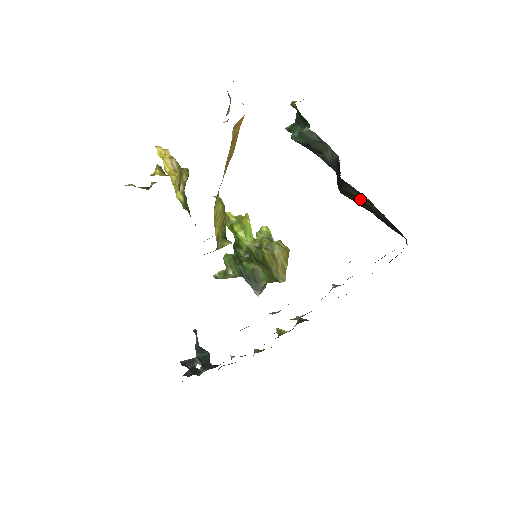
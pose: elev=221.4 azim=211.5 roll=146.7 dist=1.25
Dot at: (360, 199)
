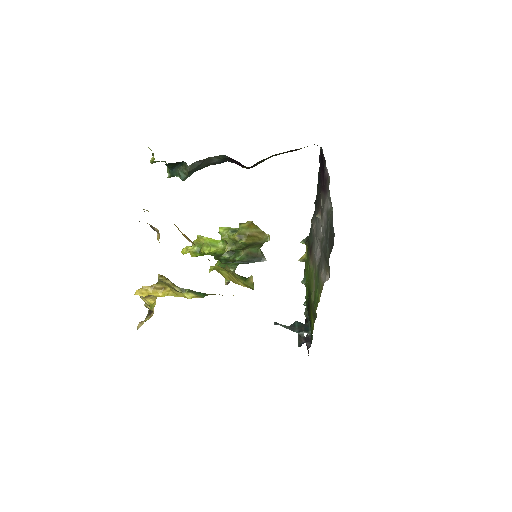
Dot at: (266, 159)
